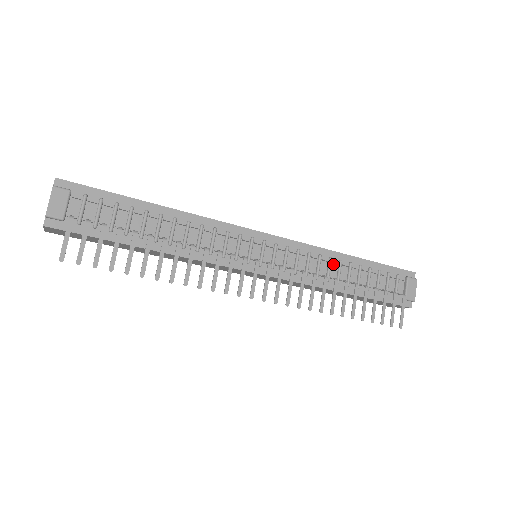
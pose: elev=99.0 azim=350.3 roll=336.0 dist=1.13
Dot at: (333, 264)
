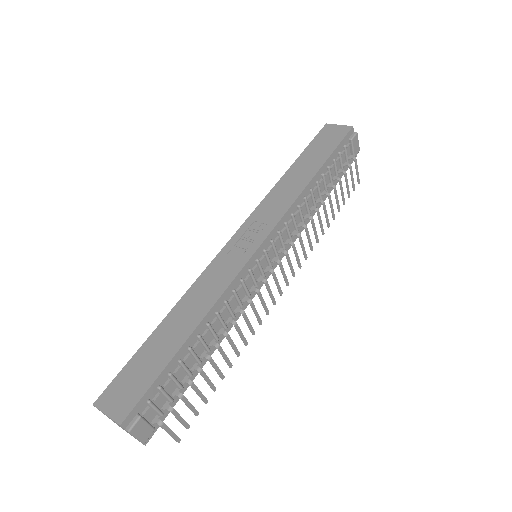
Dot at: (307, 199)
